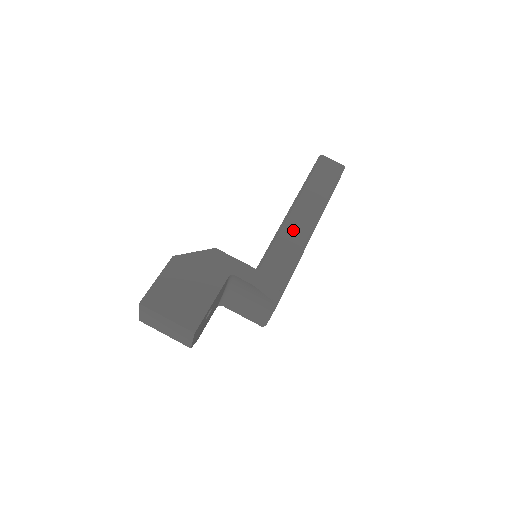
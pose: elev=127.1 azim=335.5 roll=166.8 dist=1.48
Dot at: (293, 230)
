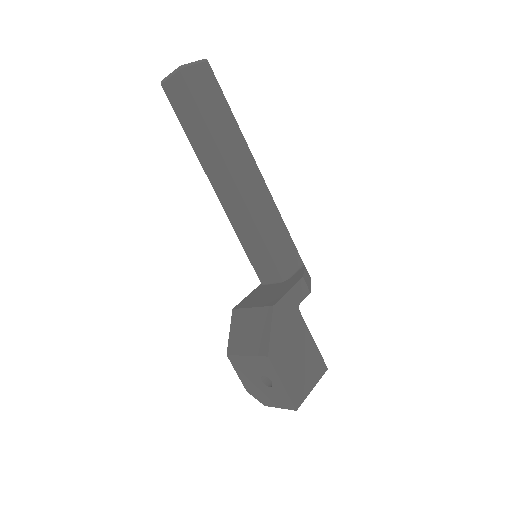
Dot at: (259, 201)
